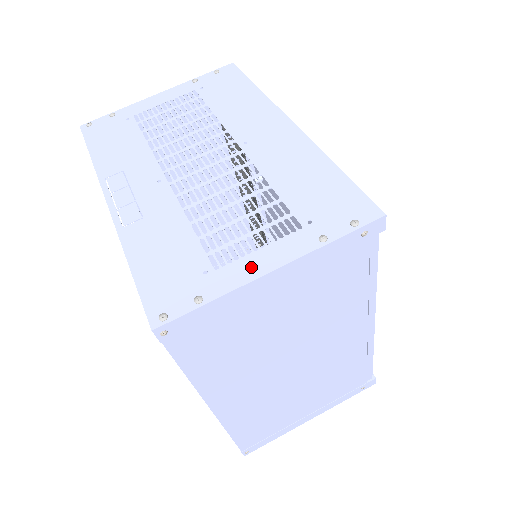
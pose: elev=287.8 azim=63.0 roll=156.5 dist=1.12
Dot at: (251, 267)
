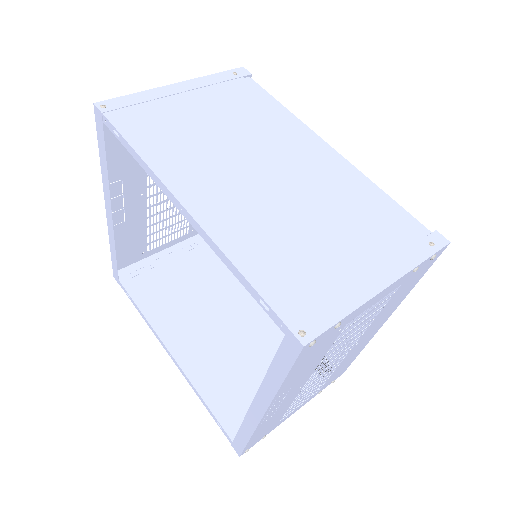
Dot at: occluded
